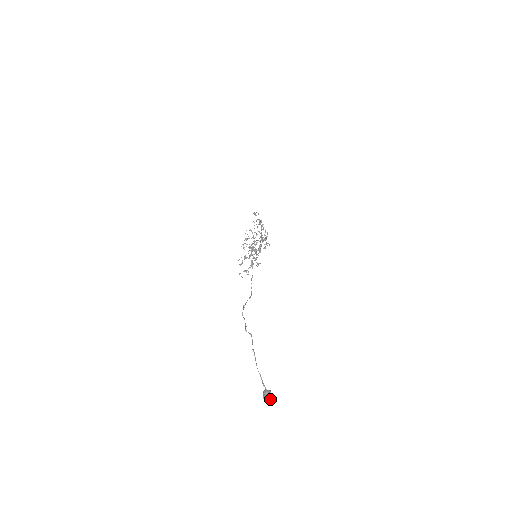
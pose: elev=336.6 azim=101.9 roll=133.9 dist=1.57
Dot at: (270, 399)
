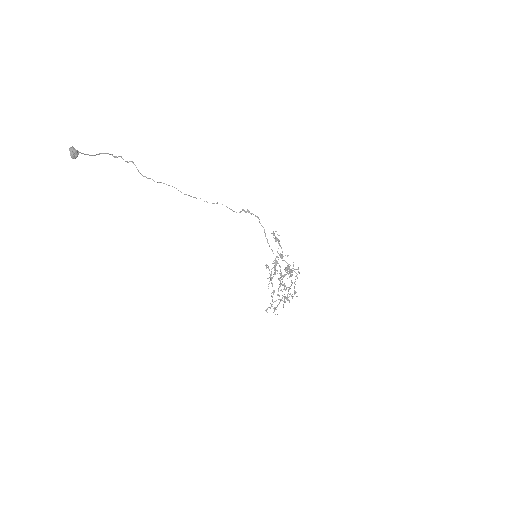
Dot at: (70, 148)
